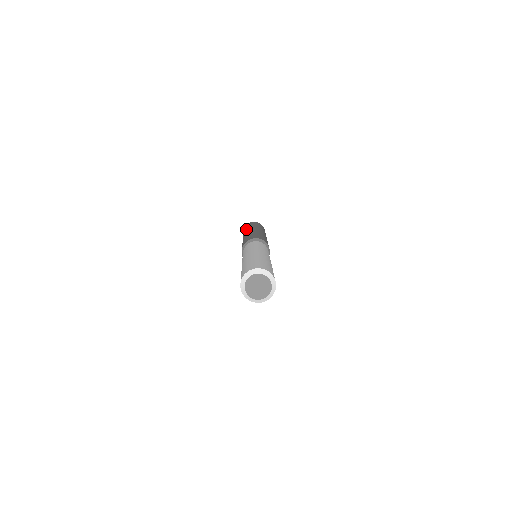
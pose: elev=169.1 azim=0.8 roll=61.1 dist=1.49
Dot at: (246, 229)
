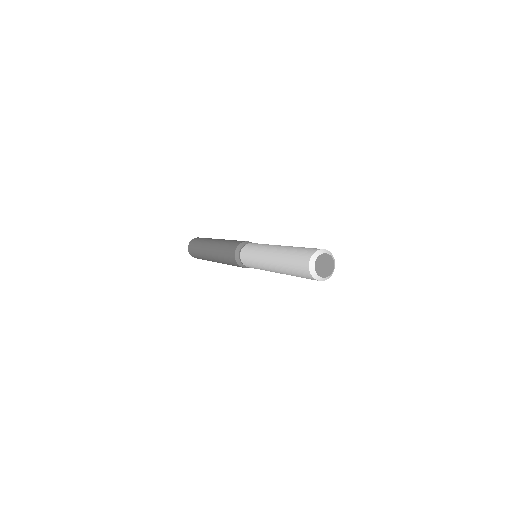
Dot at: (209, 238)
